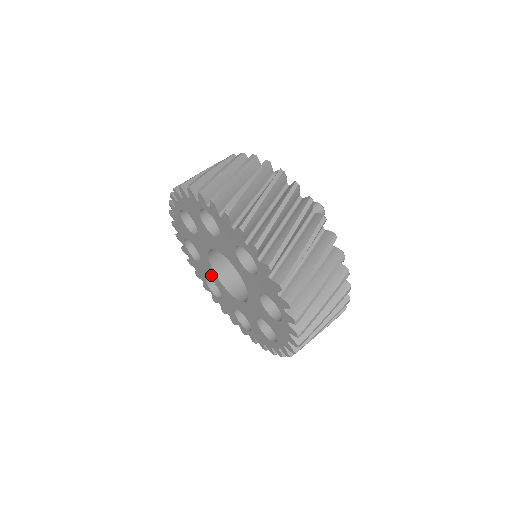
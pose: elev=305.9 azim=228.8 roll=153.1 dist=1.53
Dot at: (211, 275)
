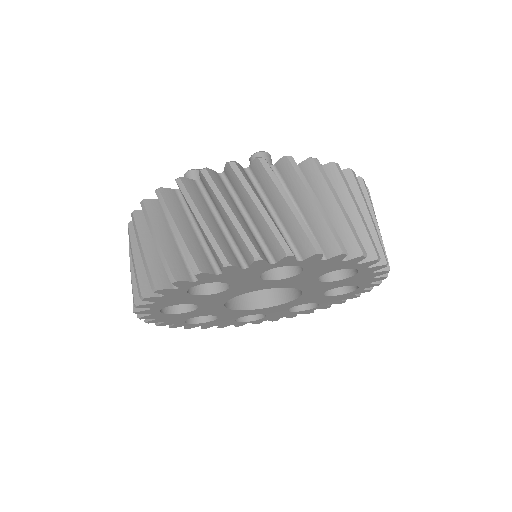
Dot at: (240, 315)
